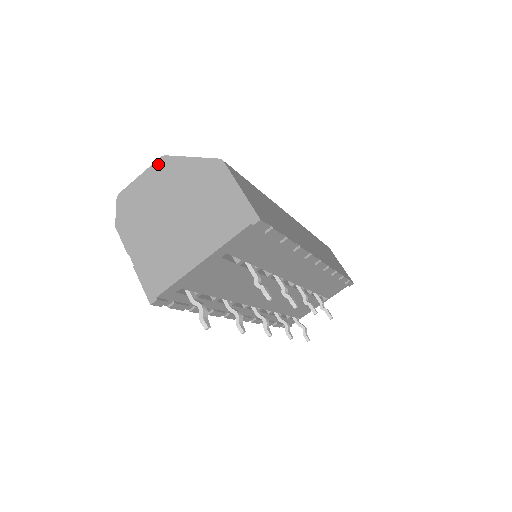
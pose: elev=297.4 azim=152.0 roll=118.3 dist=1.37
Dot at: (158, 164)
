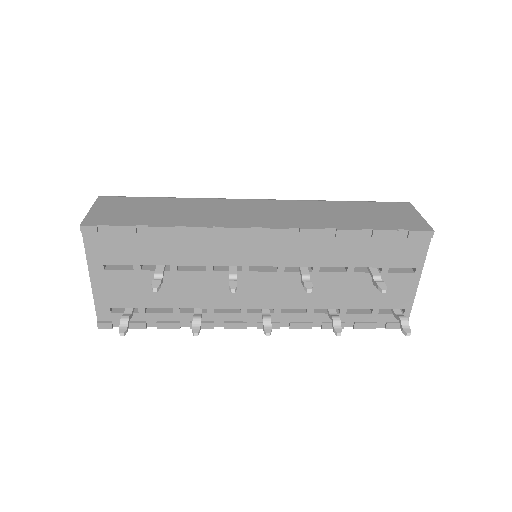
Dot at: occluded
